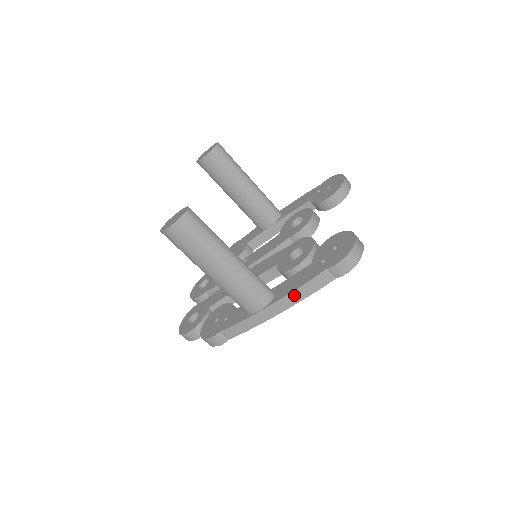
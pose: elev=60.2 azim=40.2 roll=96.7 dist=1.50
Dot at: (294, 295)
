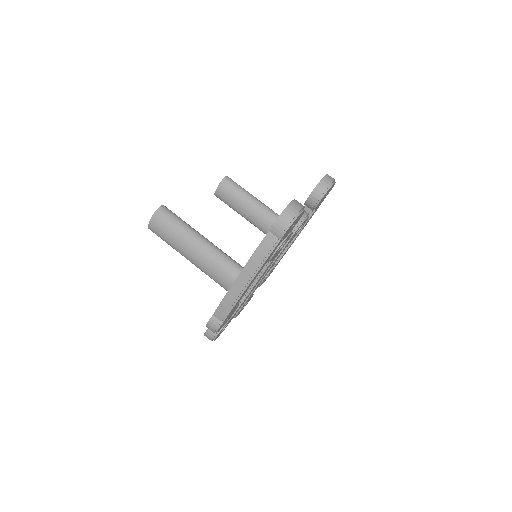
Dot at: (252, 262)
